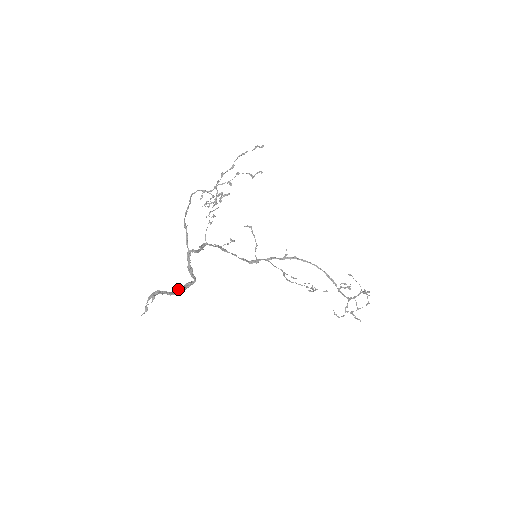
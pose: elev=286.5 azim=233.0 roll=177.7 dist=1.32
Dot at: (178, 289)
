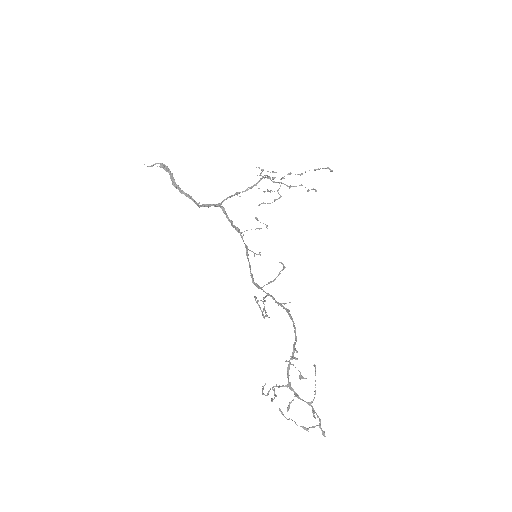
Dot at: occluded
